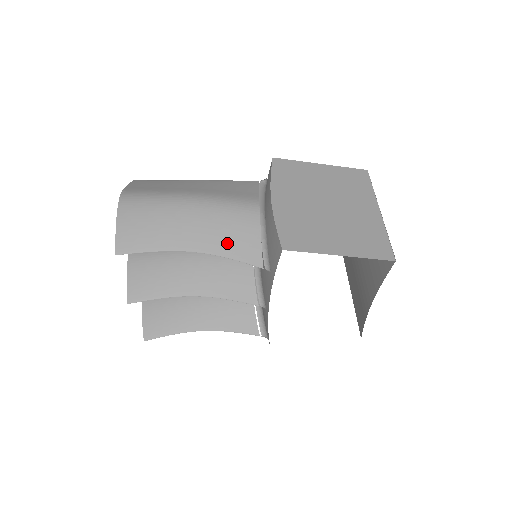
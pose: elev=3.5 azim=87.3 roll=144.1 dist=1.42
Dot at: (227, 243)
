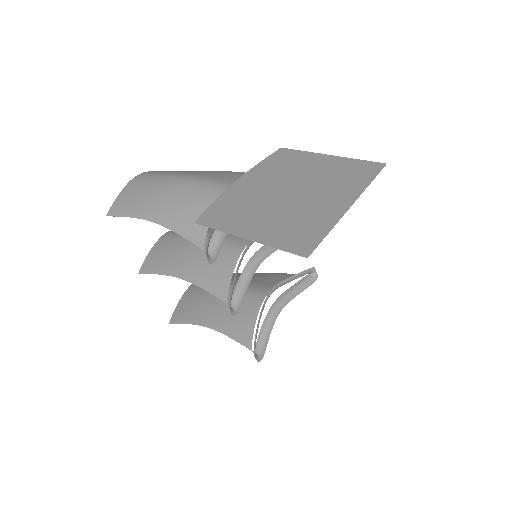
Dot at: (180, 218)
